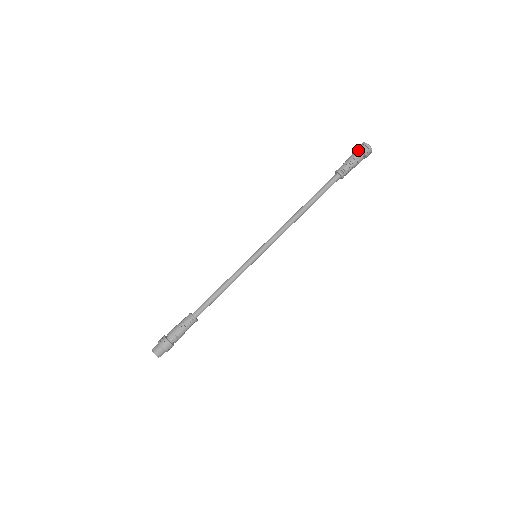
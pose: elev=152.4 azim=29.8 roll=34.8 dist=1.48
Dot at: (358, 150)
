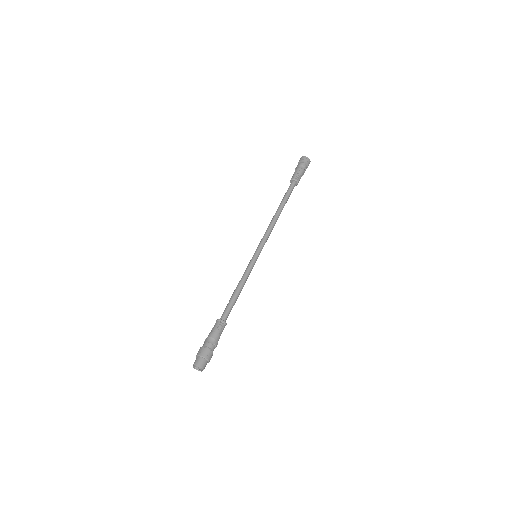
Dot at: (300, 163)
